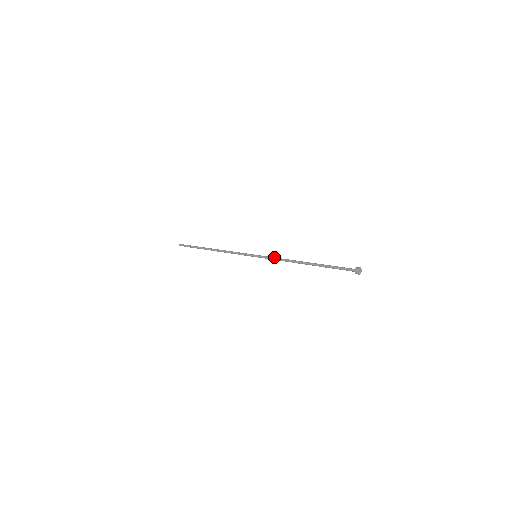
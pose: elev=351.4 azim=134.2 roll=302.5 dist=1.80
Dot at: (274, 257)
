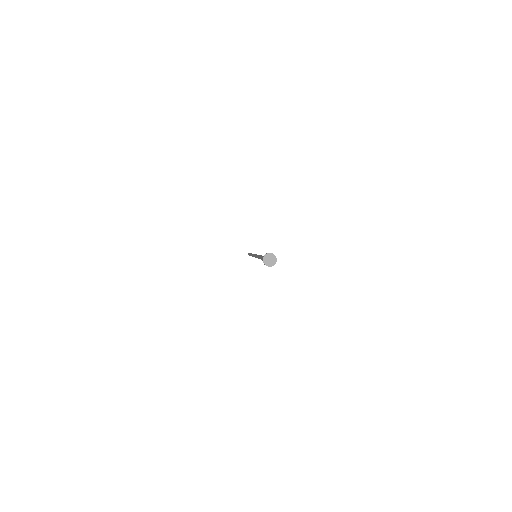
Dot at: occluded
